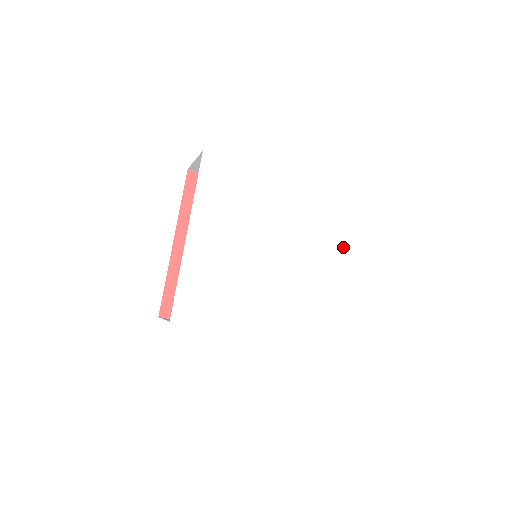
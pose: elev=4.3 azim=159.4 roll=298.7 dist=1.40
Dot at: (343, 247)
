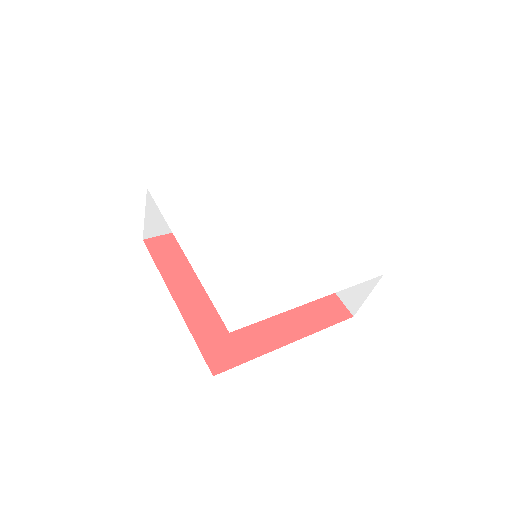
Dot at: (338, 291)
